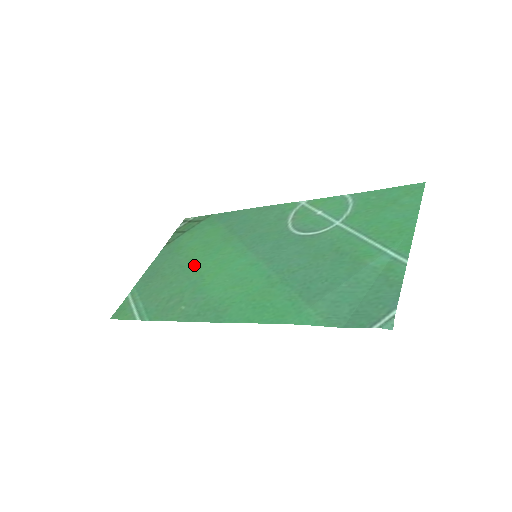
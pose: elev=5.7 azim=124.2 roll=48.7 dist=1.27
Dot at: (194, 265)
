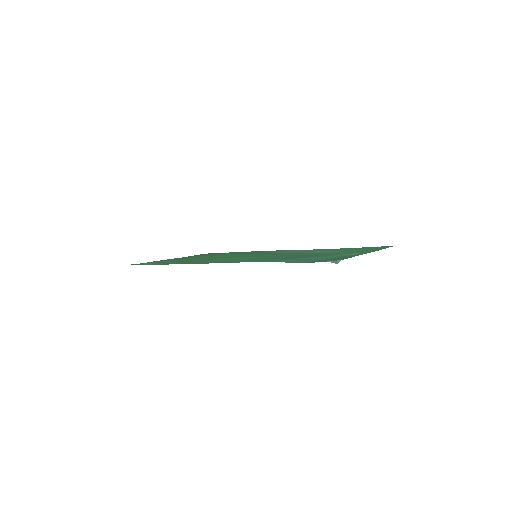
Dot at: occluded
